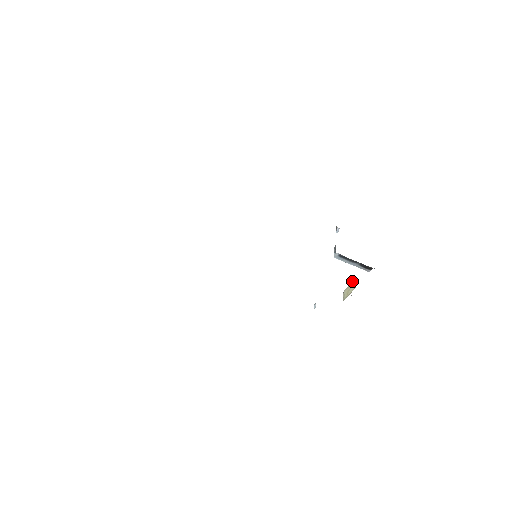
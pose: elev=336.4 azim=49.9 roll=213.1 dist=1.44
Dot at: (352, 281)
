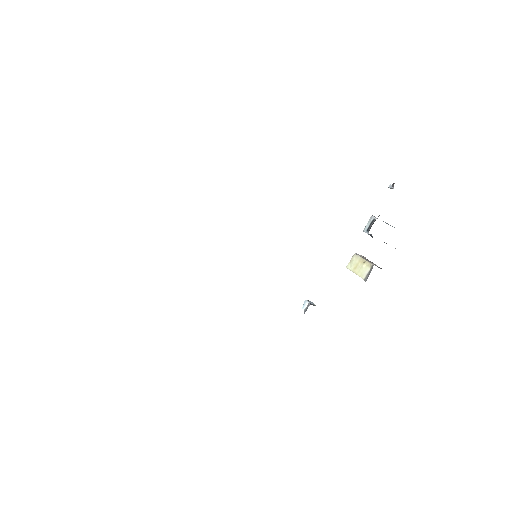
Dot at: (368, 262)
